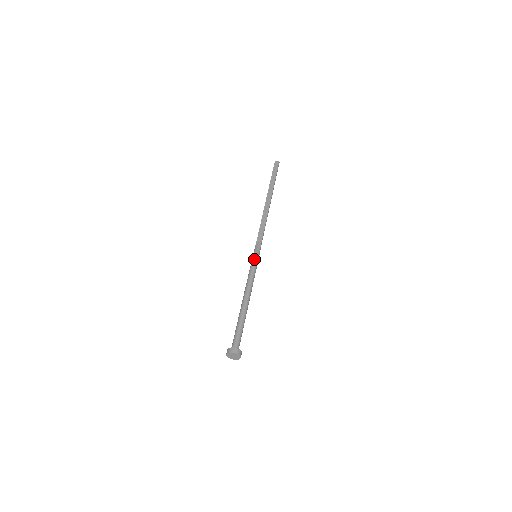
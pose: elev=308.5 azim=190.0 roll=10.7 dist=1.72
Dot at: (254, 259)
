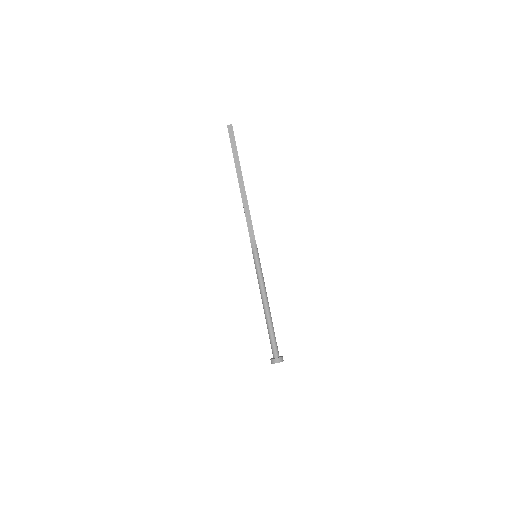
Dot at: (257, 262)
